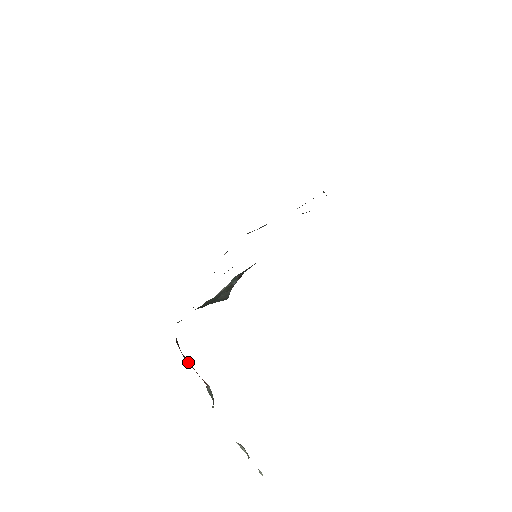
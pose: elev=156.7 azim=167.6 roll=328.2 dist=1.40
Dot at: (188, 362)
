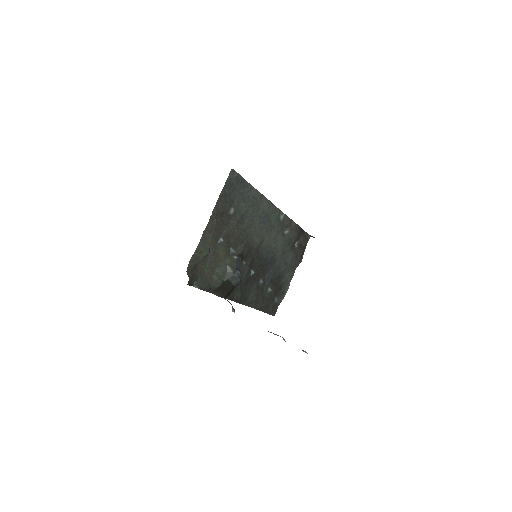
Dot at: occluded
